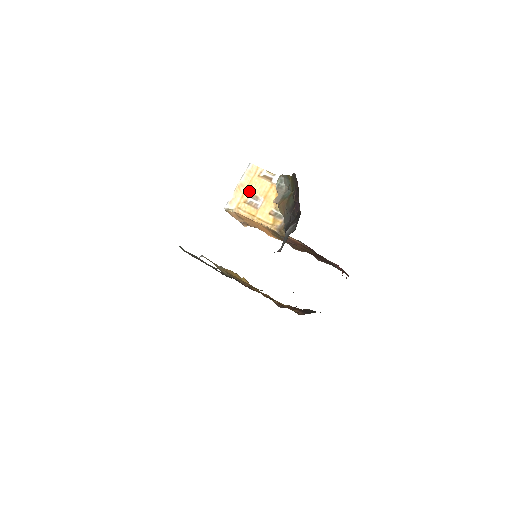
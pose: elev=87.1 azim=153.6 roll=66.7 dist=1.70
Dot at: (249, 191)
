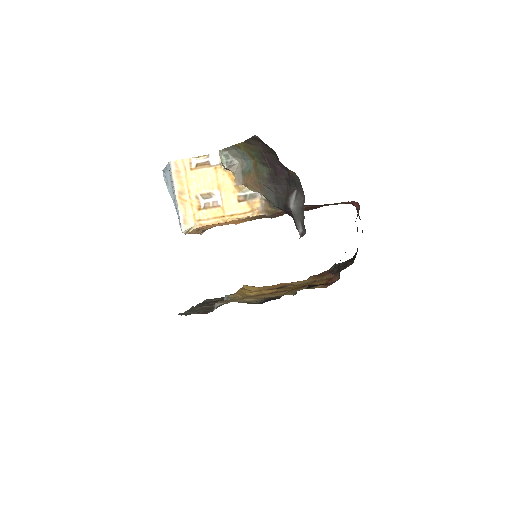
Dot at: (194, 194)
